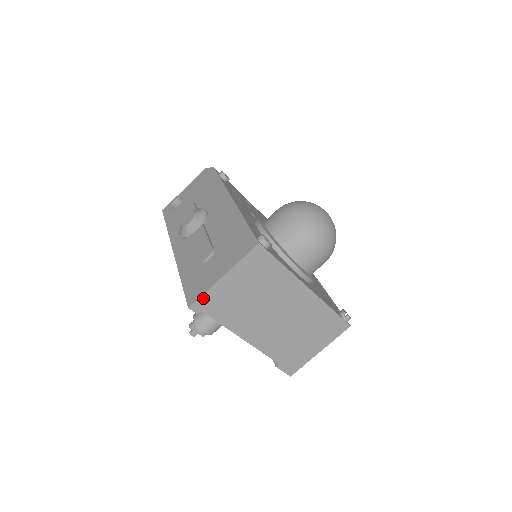
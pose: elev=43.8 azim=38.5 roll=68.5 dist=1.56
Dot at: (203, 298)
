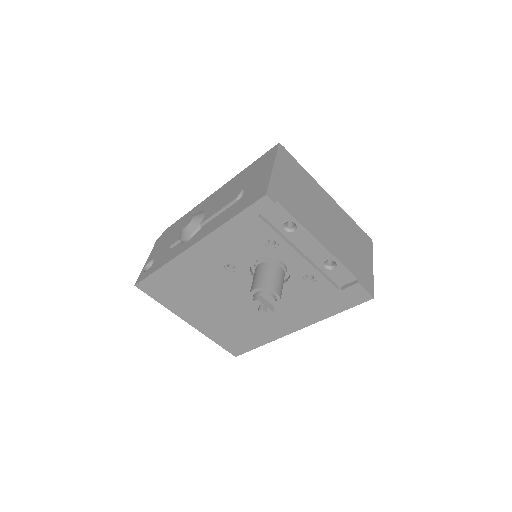
Dot at: (271, 186)
